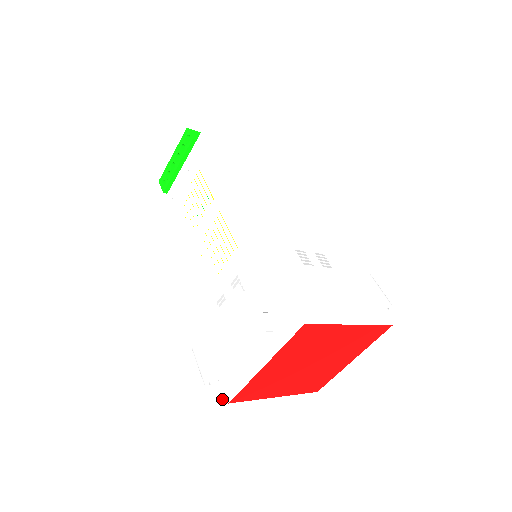
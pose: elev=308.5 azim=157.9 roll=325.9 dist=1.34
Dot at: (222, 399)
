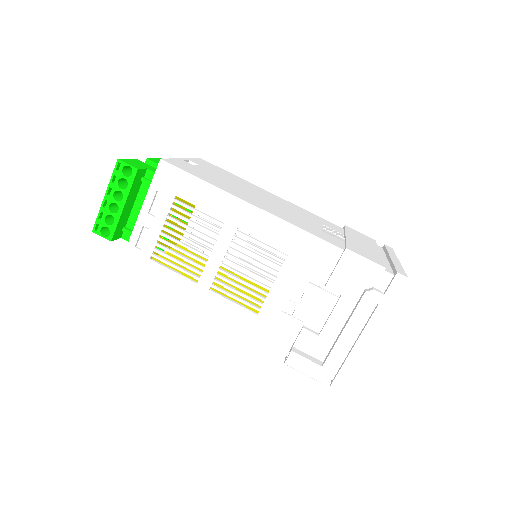
Dot at: (339, 382)
